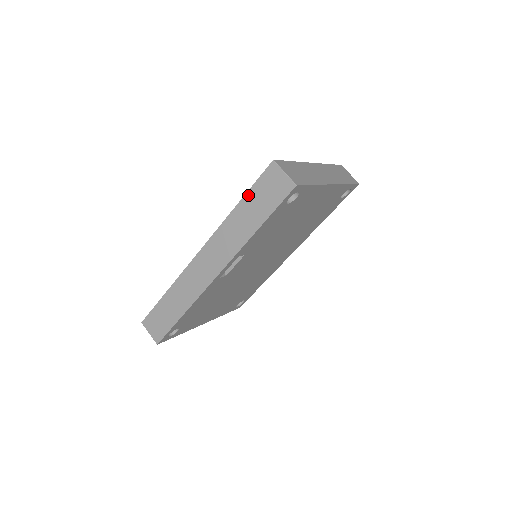
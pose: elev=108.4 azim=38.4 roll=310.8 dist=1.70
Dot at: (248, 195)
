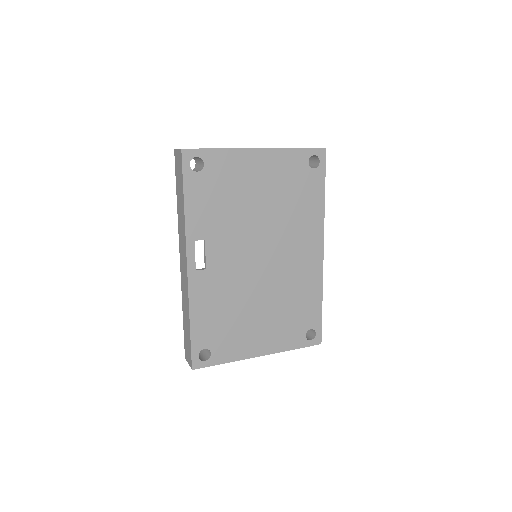
Dot at: (176, 187)
